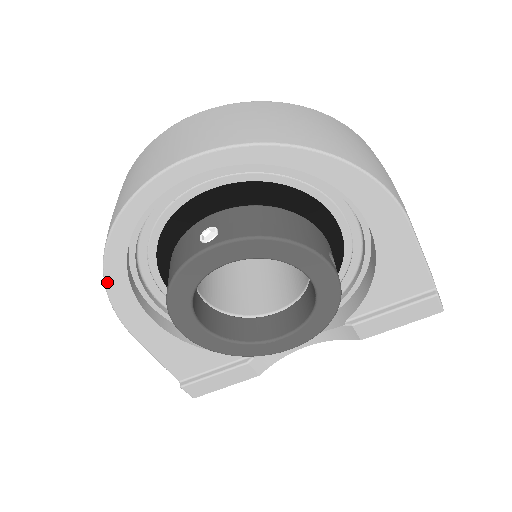
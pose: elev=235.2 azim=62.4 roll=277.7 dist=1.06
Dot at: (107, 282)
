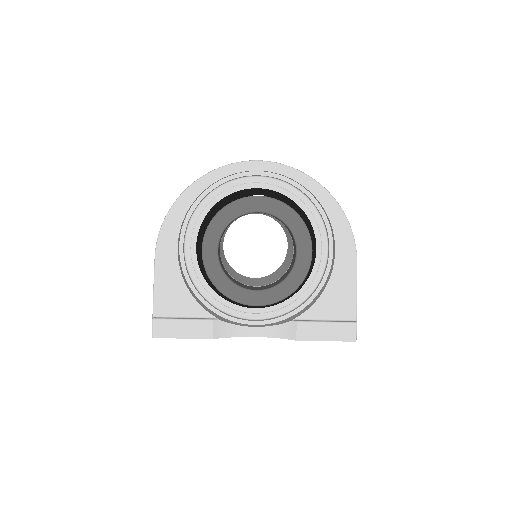
Dot at: (173, 207)
